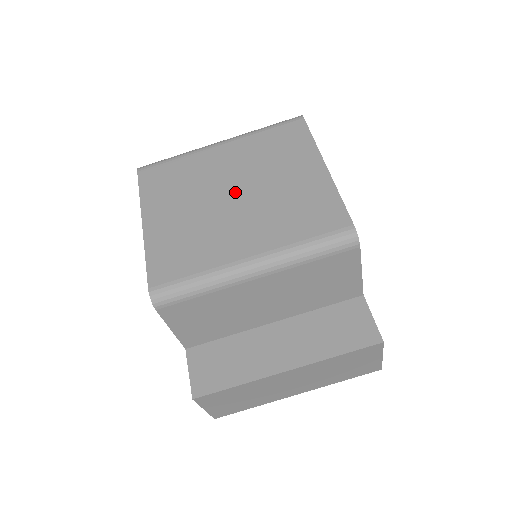
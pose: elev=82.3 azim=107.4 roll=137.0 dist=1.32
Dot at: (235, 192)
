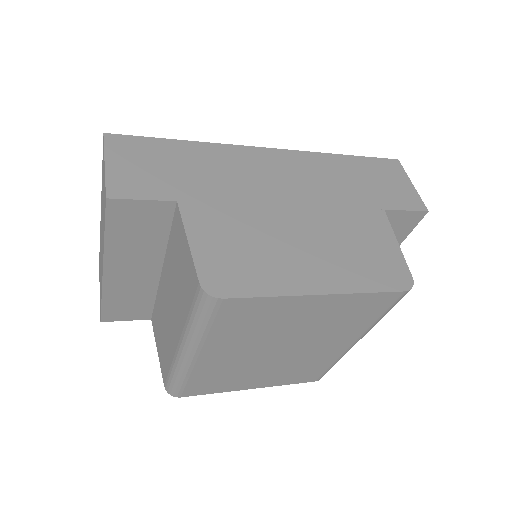
Dot at: (278, 350)
